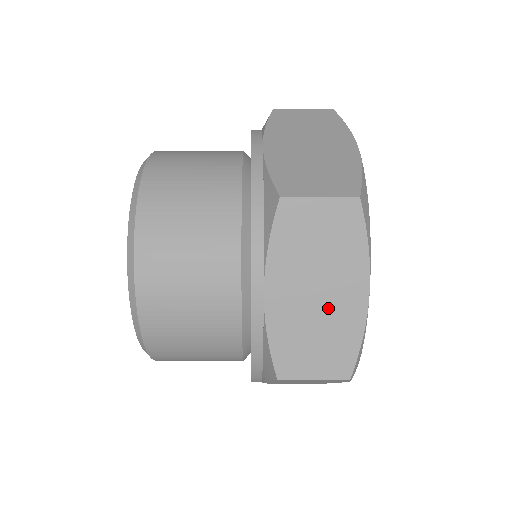
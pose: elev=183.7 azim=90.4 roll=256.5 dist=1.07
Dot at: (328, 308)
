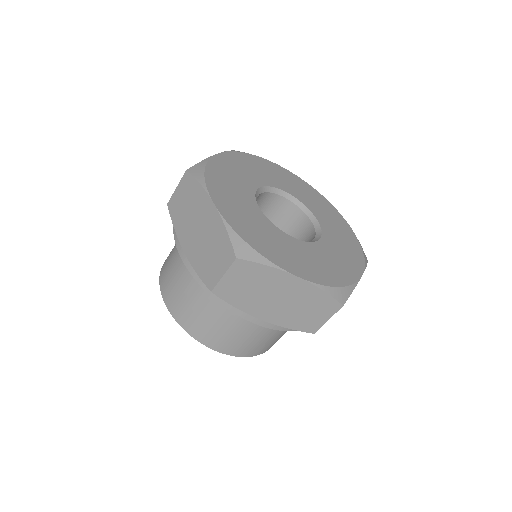
Dot at: (206, 231)
